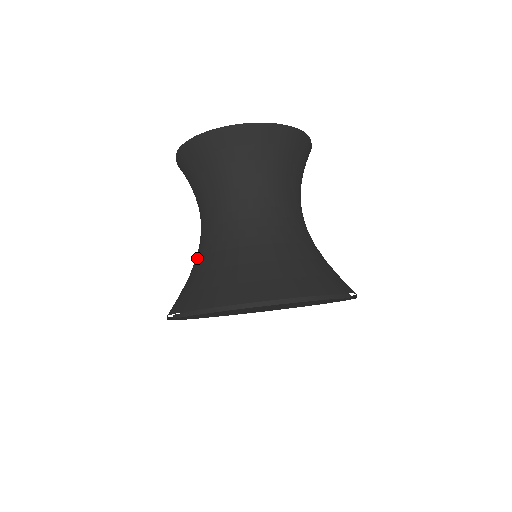
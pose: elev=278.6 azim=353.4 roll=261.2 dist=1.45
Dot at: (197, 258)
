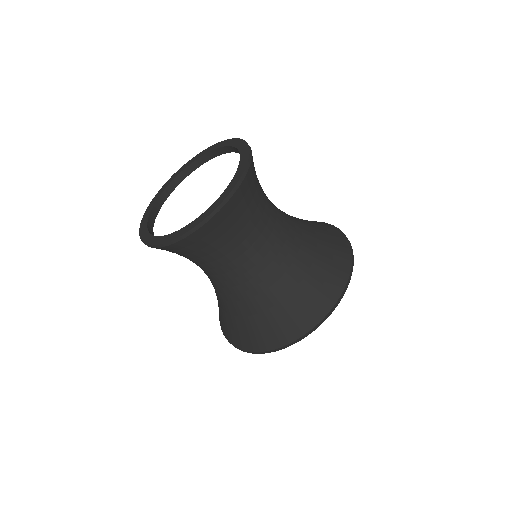
Dot at: (224, 300)
